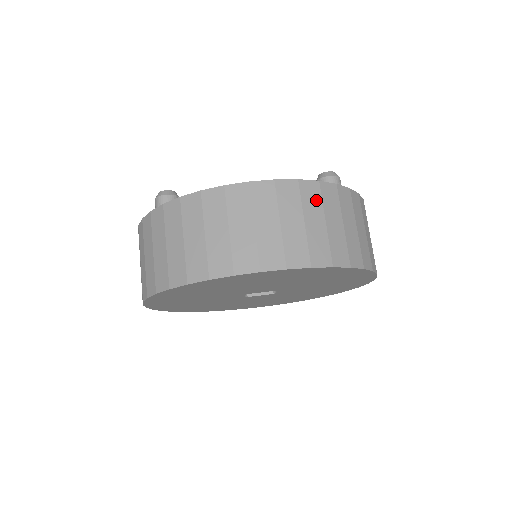
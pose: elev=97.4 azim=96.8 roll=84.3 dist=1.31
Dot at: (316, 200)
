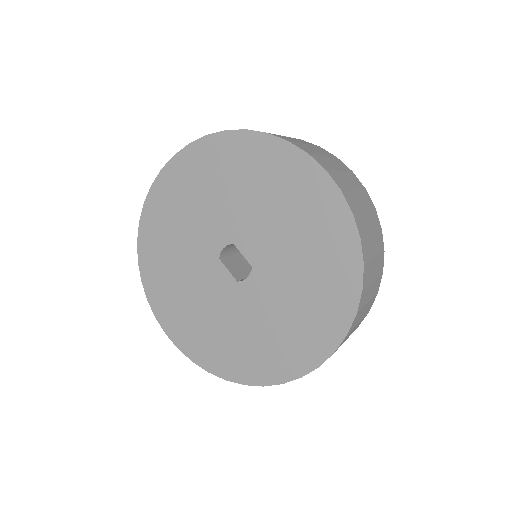
Dot at: (376, 225)
